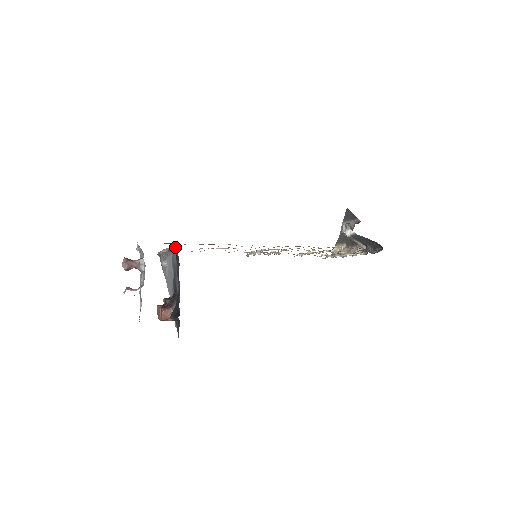
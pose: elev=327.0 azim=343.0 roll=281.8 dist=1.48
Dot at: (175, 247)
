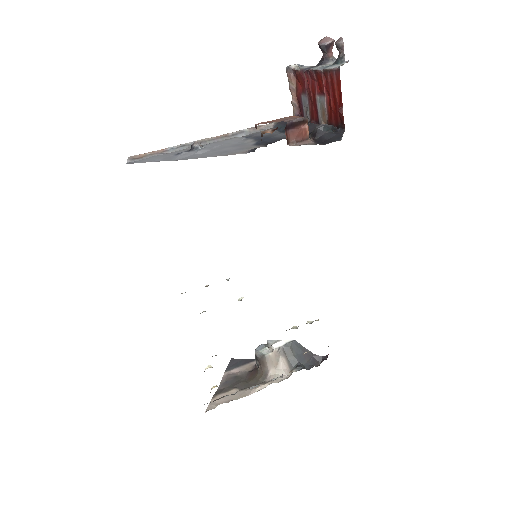
Dot at: occluded
